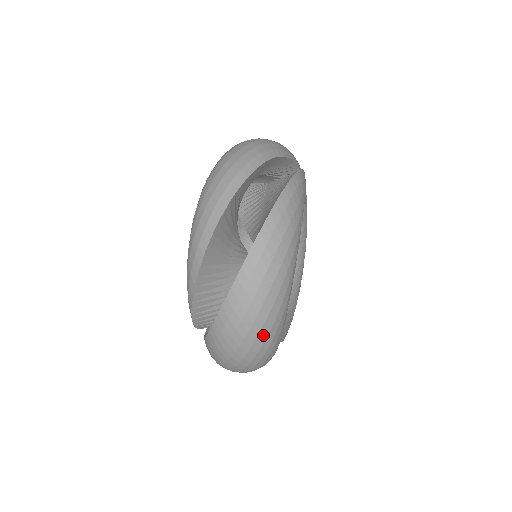
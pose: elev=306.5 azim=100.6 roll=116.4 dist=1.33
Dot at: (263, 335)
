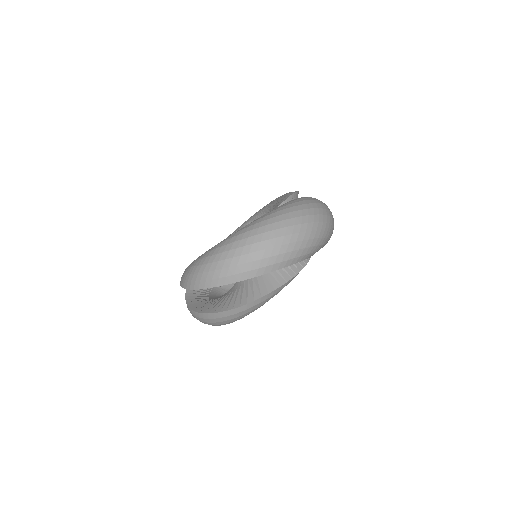
Dot at: occluded
